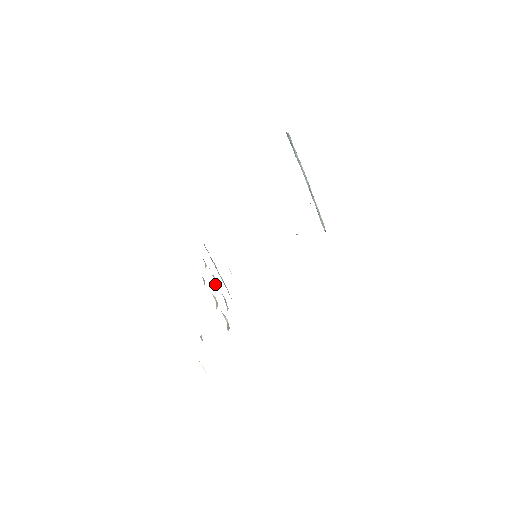
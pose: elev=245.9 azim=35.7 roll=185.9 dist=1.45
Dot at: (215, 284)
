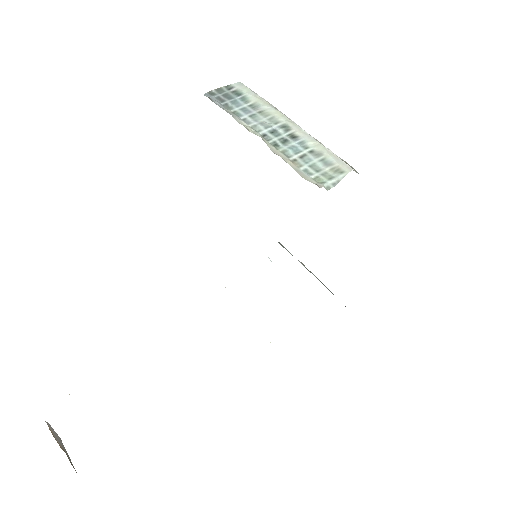
Dot at: occluded
